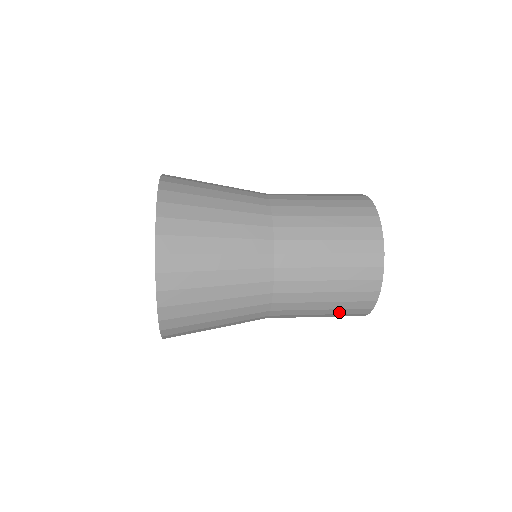
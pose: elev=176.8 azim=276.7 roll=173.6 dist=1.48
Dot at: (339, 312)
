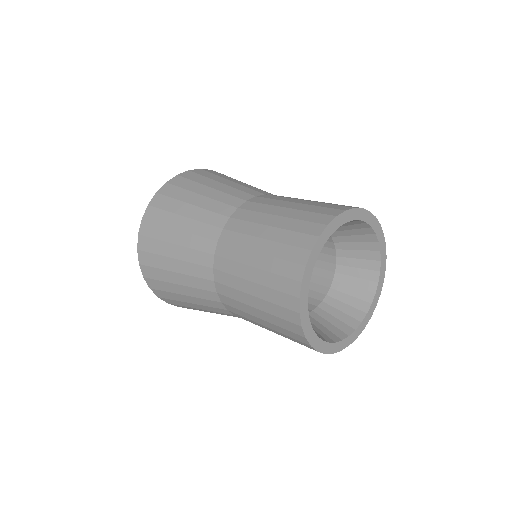
Dot at: occluded
